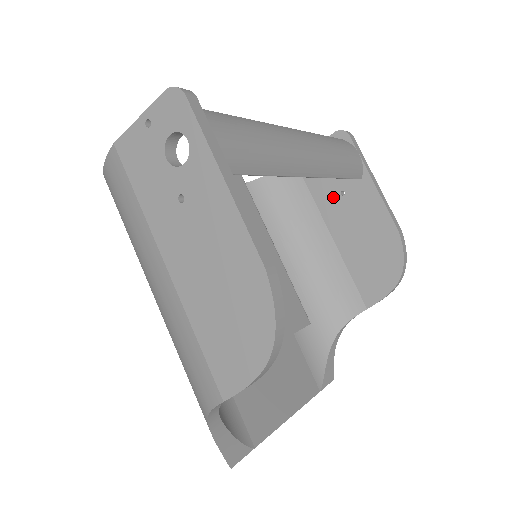
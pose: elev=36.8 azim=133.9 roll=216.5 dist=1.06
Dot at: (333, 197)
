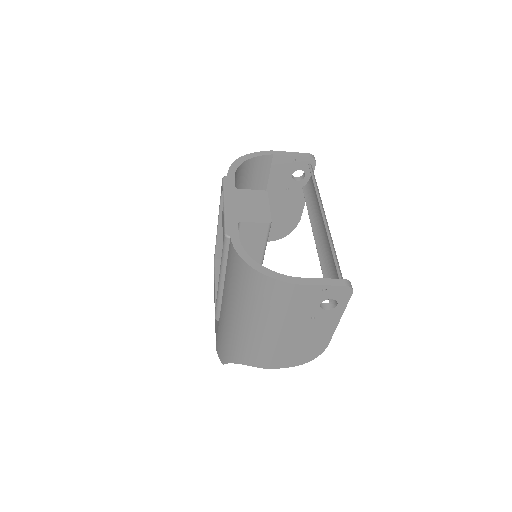
Dot at: (281, 188)
